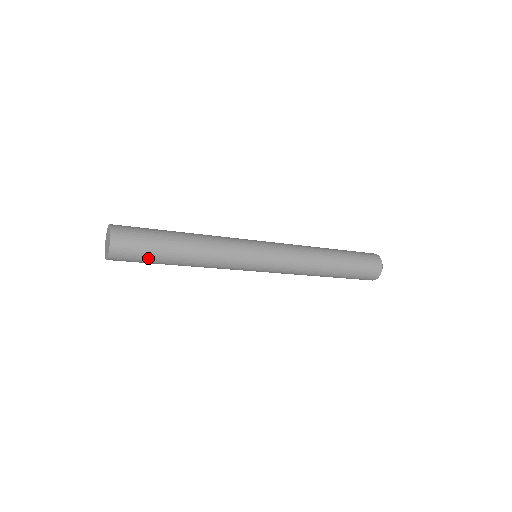
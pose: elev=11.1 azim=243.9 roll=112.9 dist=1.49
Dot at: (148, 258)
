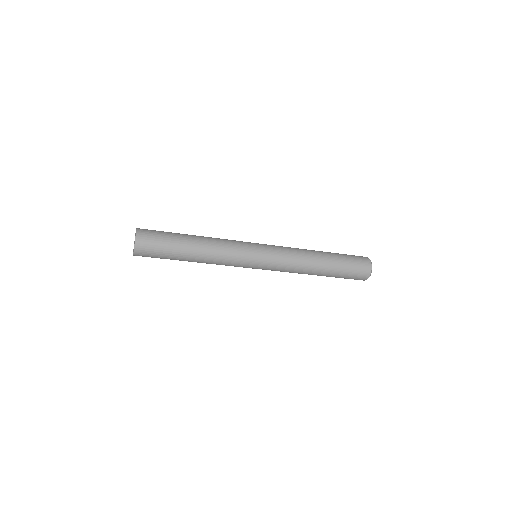
Dot at: (166, 245)
